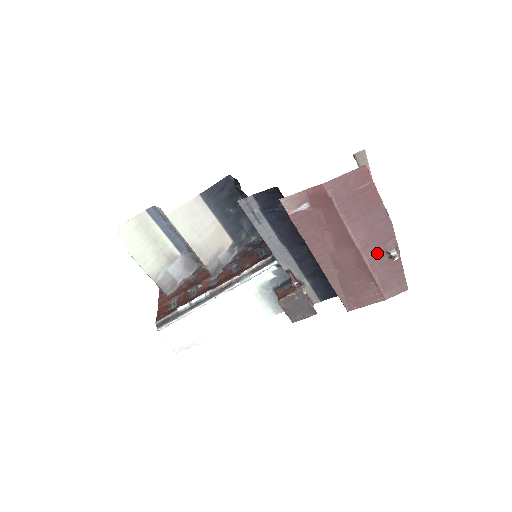
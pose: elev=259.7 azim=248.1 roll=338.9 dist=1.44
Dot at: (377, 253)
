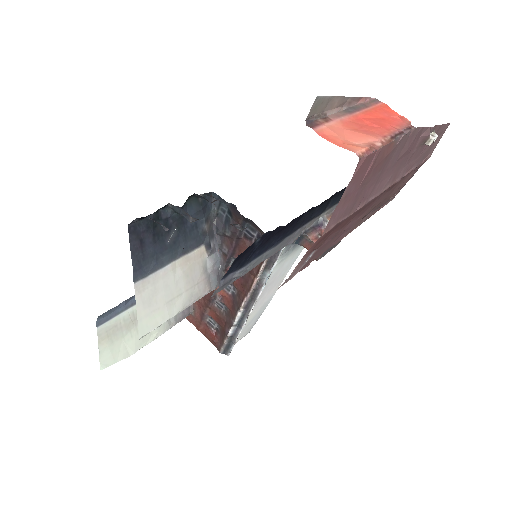
Dot at: (409, 160)
